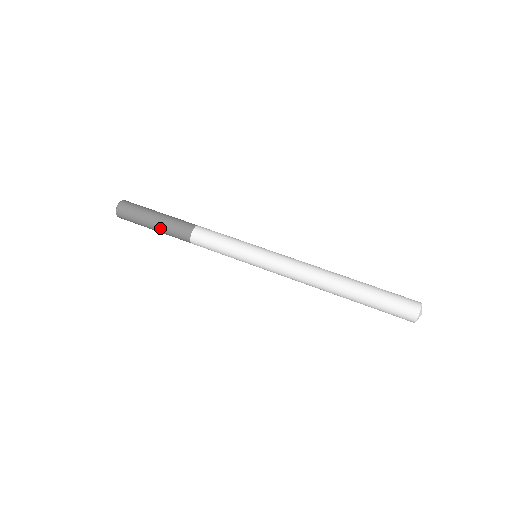
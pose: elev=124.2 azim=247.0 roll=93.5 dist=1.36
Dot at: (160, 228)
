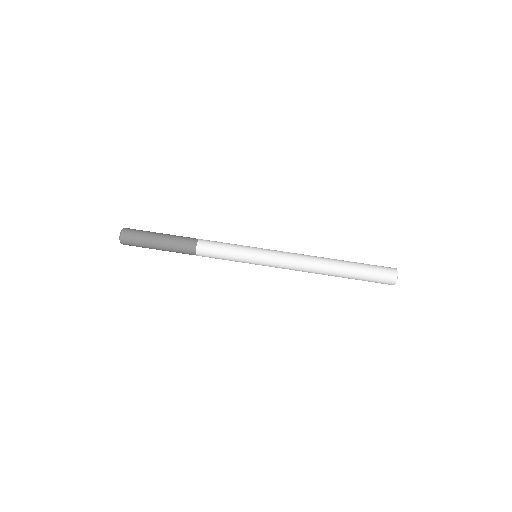
Dot at: (166, 248)
